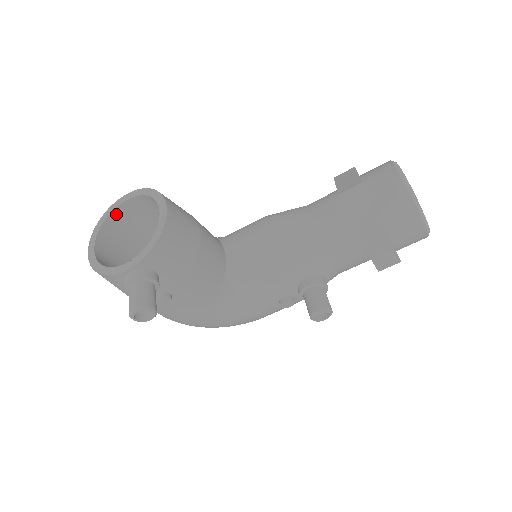
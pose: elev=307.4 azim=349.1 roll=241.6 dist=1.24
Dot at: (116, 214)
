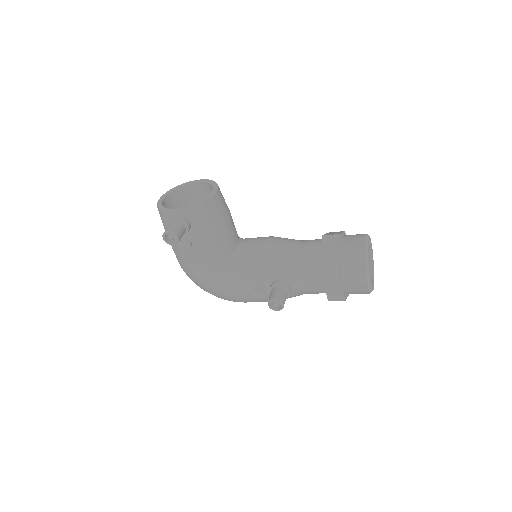
Dot at: (187, 188)
